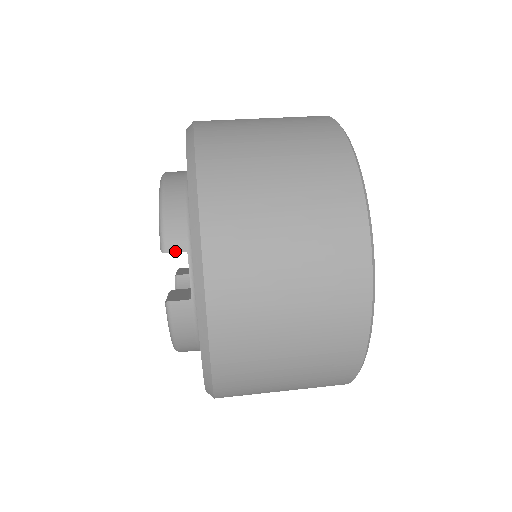
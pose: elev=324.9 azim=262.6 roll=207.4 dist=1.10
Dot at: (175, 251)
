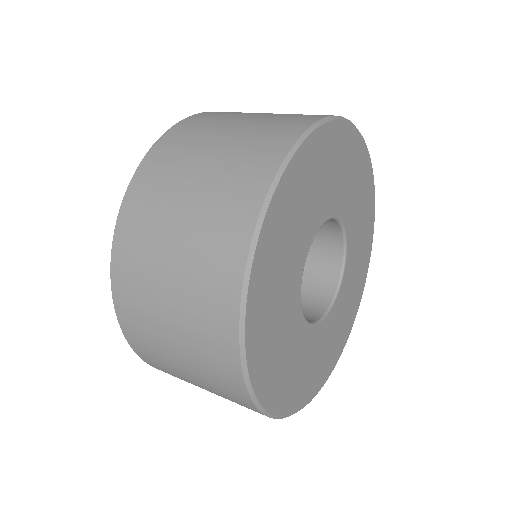
Dot at: occluded
